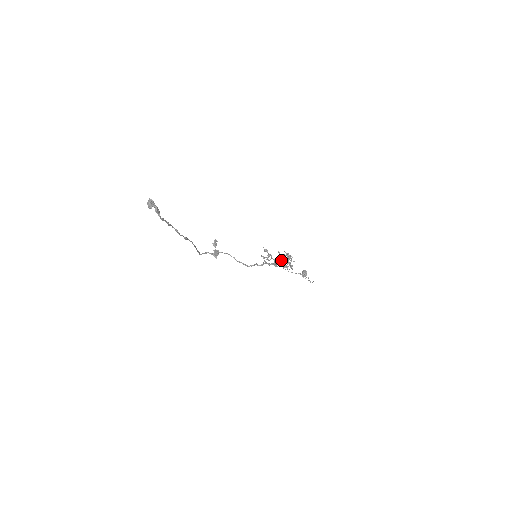
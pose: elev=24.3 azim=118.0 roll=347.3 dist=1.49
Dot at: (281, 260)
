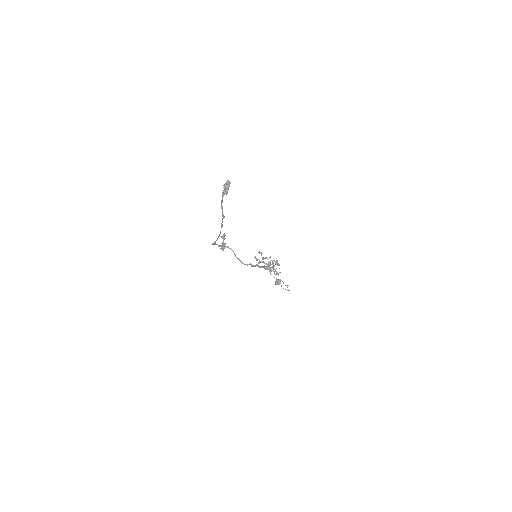
Dot at: (269, 265)
